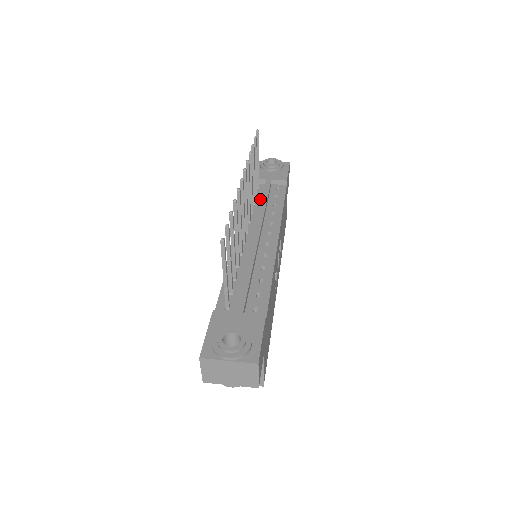
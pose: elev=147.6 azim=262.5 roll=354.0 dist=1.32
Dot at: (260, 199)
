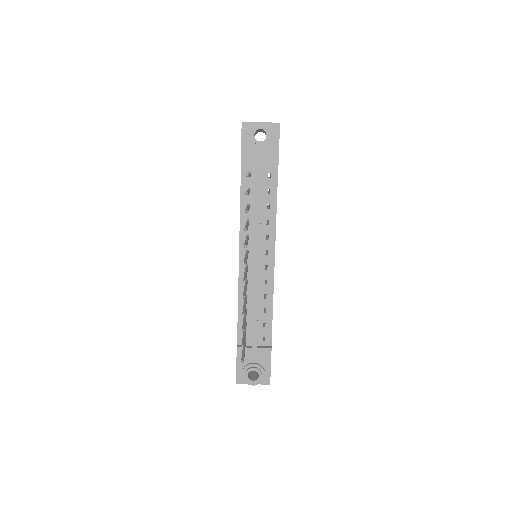
Dot at: (253, 198)
